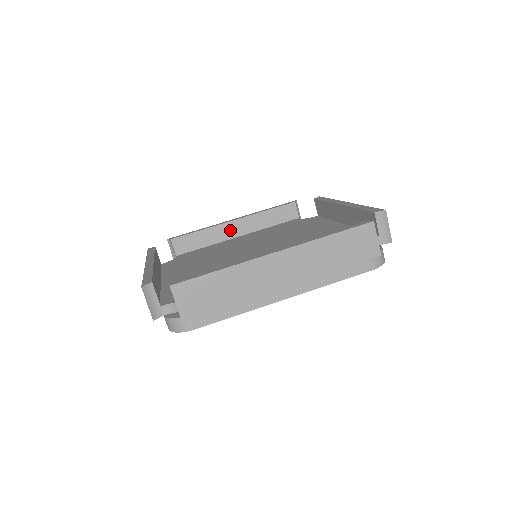
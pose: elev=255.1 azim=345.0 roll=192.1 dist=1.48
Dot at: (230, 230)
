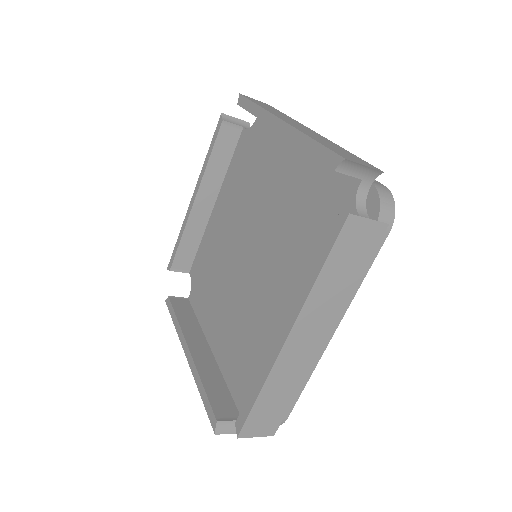
Dot at: (201, 210)
